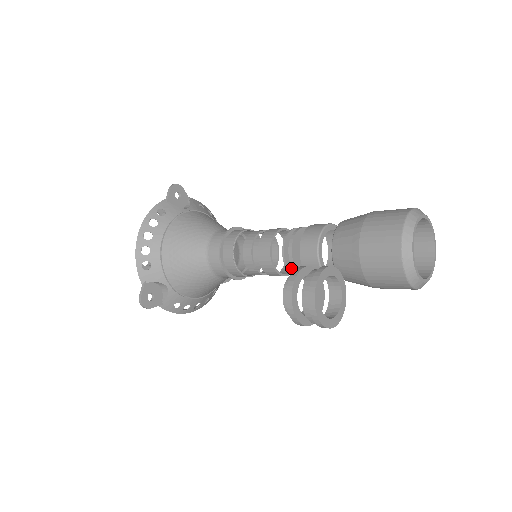
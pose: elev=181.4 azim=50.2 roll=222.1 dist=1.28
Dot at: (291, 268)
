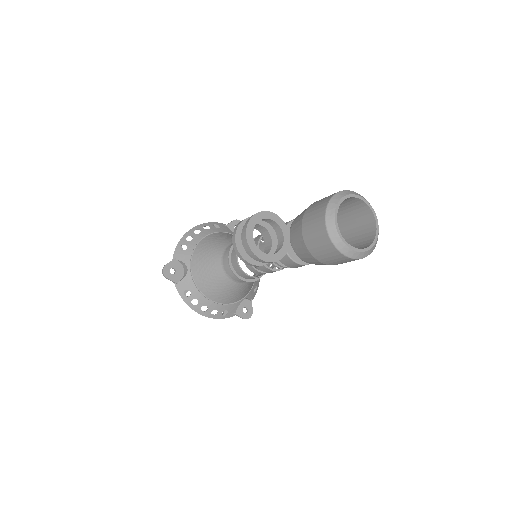
Dot at: occluded
